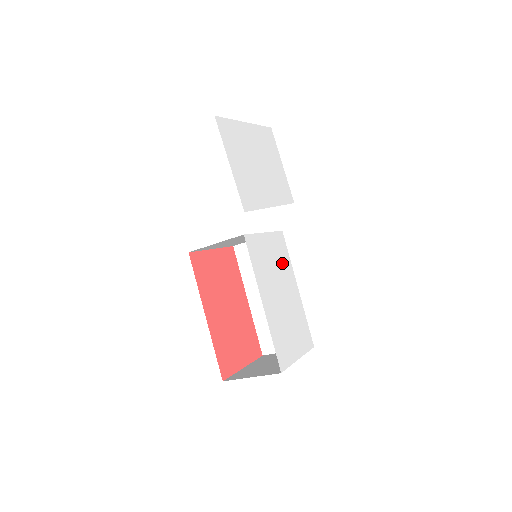
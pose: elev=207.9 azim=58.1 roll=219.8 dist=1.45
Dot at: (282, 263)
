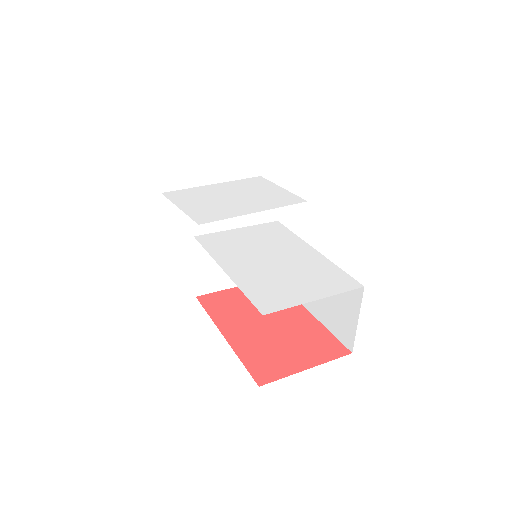
Dot at: (275, 239)
